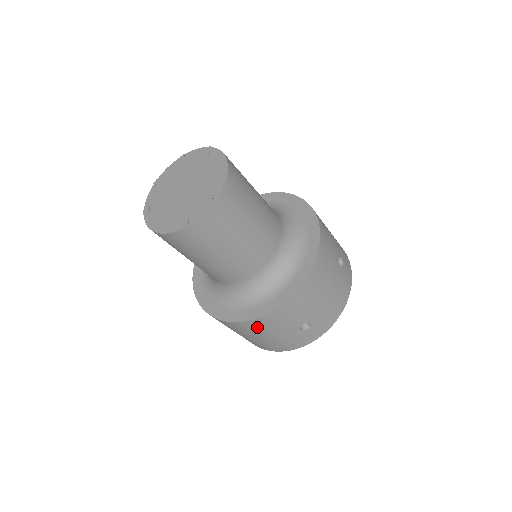
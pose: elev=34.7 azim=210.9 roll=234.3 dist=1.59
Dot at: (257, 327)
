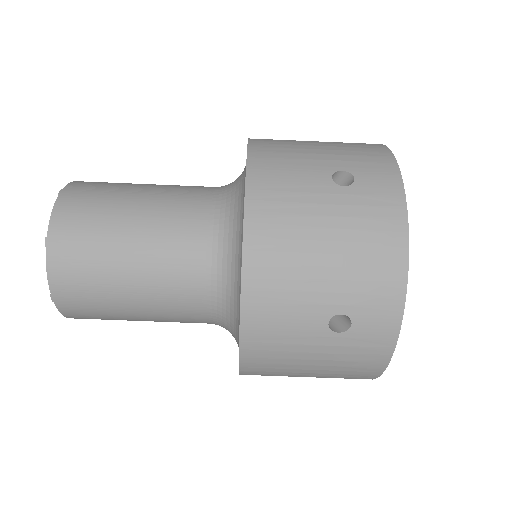
Dot at: (268, 364)
